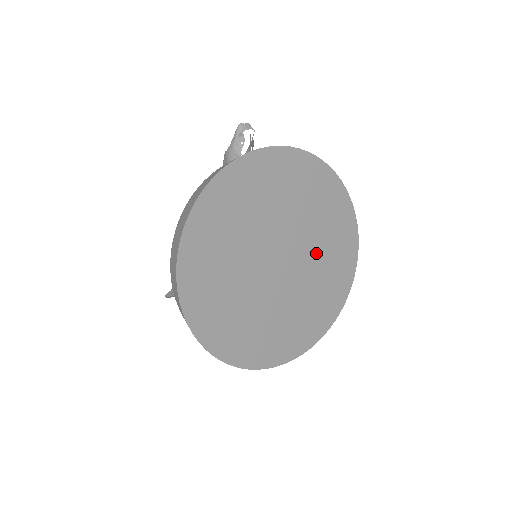
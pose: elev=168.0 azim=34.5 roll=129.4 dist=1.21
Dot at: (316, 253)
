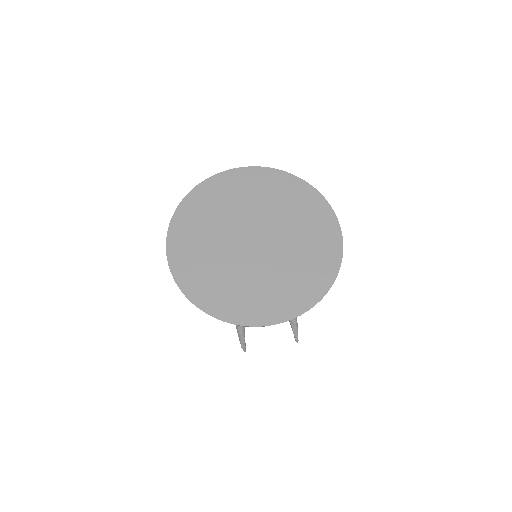
Dot at: (292, 234)
